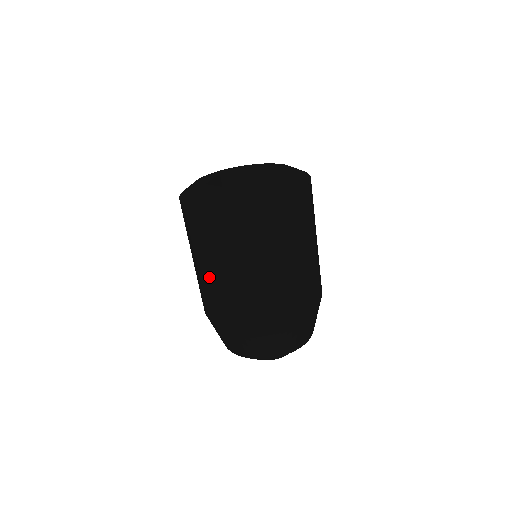
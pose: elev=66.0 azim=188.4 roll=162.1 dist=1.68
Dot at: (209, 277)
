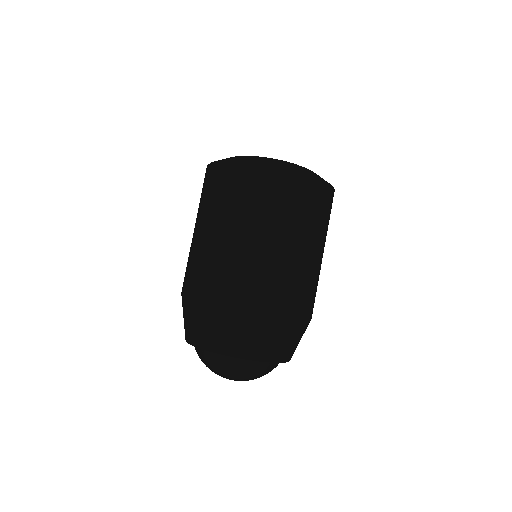
Dot at: (243, 241)
